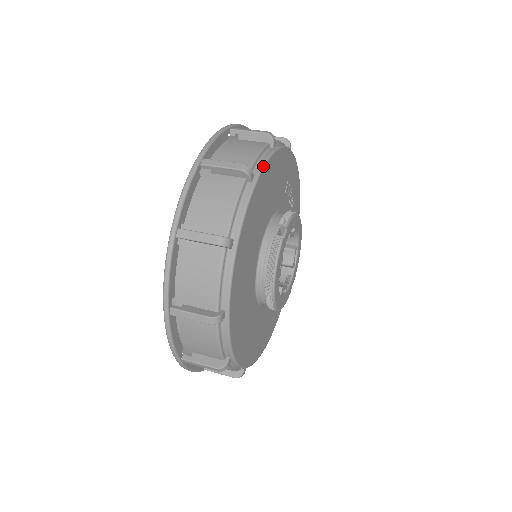
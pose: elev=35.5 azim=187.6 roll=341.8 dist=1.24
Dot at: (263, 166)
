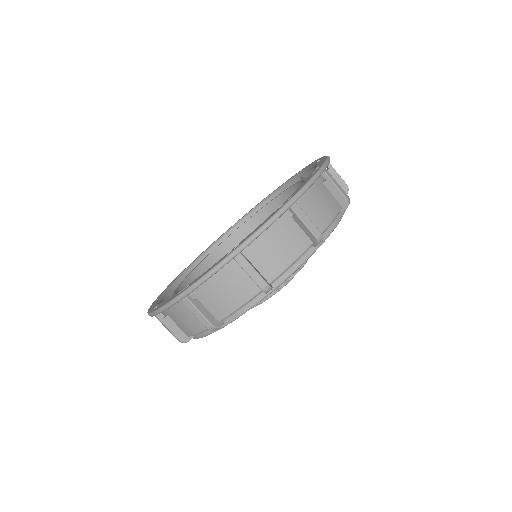
Dot at: (329, 235)
